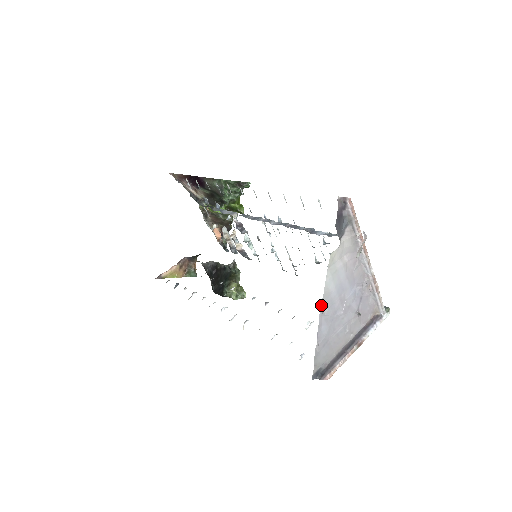
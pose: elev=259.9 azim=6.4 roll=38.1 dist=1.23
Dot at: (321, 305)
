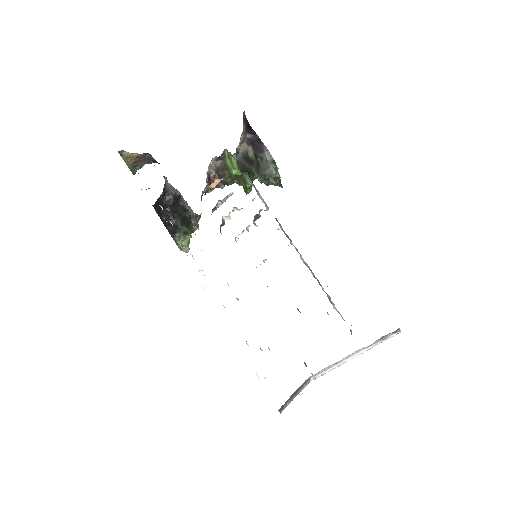
Dot at: occluded
